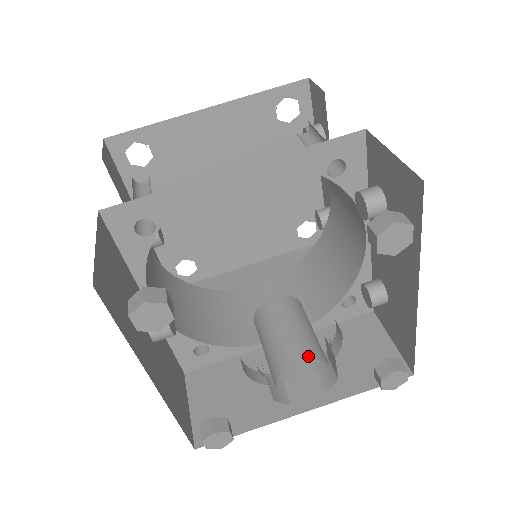
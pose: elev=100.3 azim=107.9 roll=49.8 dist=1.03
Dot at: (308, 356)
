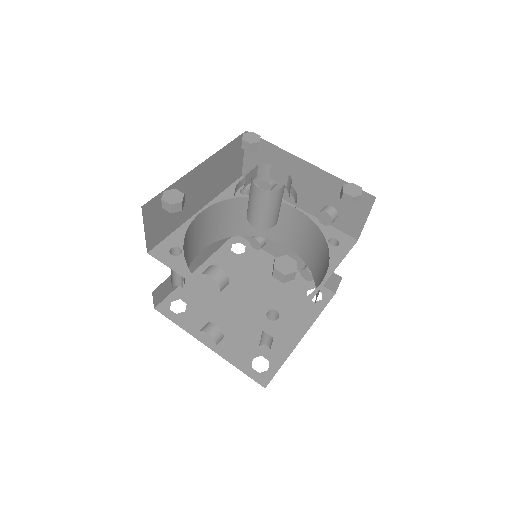
Dot at: occluded
